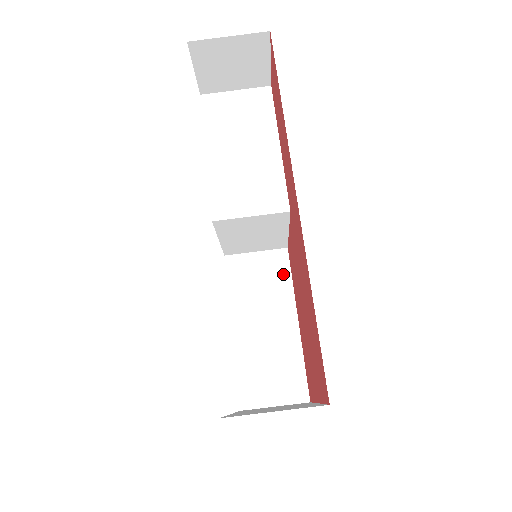
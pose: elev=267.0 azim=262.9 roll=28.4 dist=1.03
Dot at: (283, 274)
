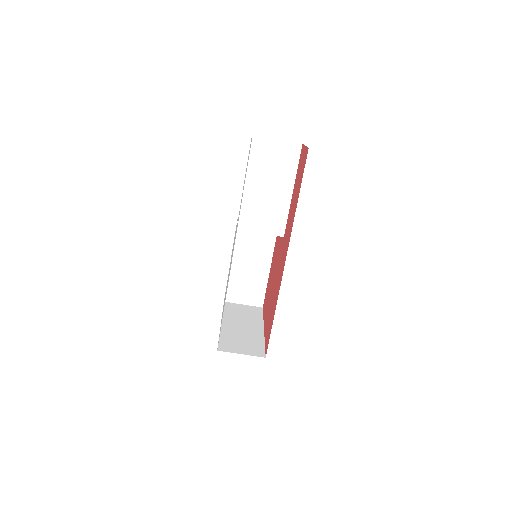
Dot at: (271, 236)
